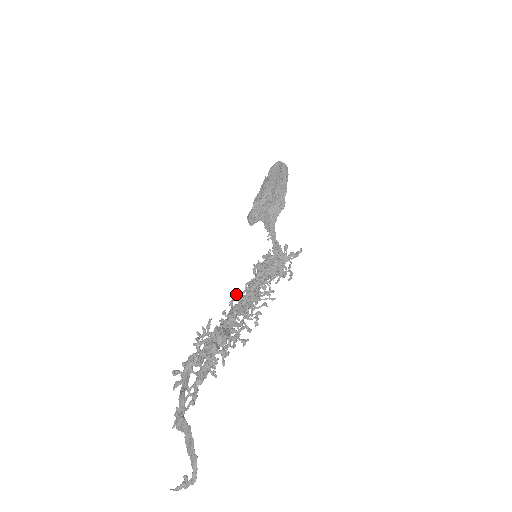
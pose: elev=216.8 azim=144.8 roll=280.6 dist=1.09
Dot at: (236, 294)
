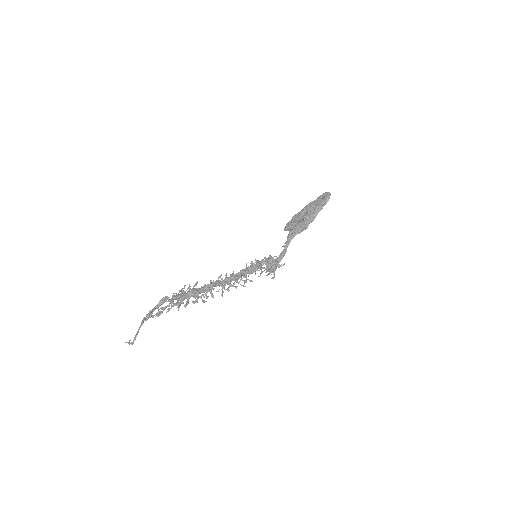
Dot at: (226, 274)
